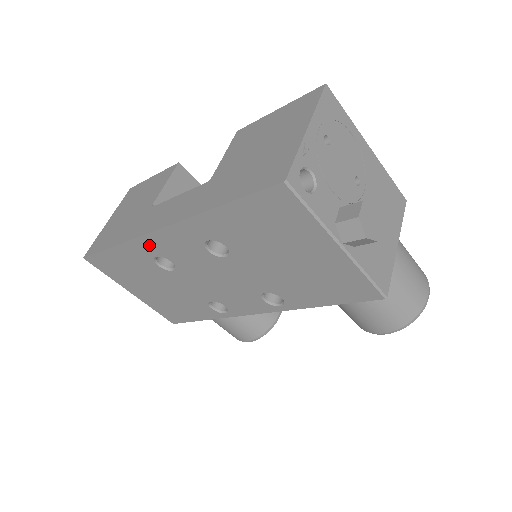
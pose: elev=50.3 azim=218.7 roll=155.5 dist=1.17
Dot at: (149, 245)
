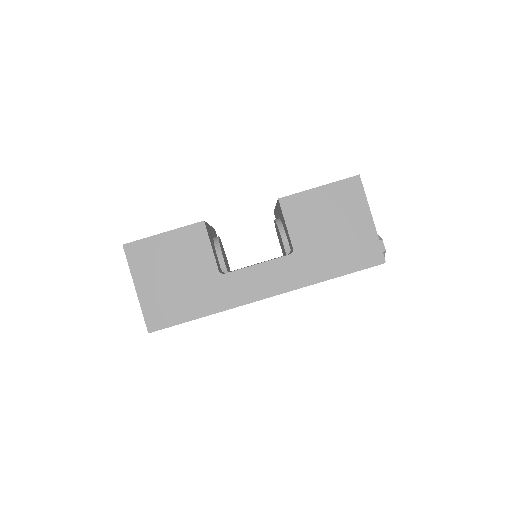
Dot at: occluded
